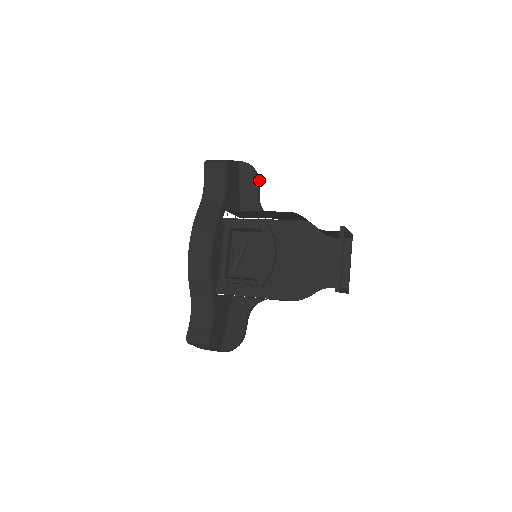
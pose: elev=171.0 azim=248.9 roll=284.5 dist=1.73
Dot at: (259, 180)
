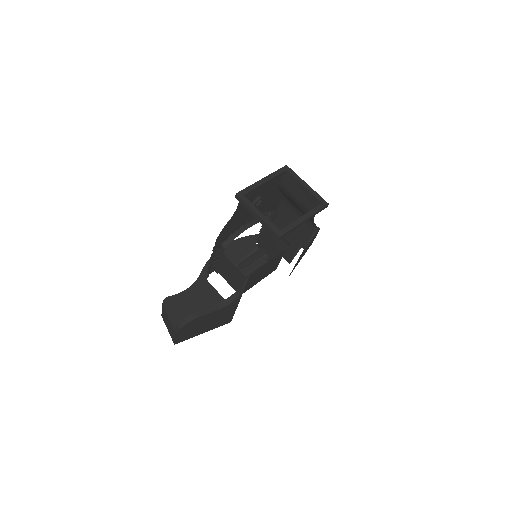
Dot at: occluded
